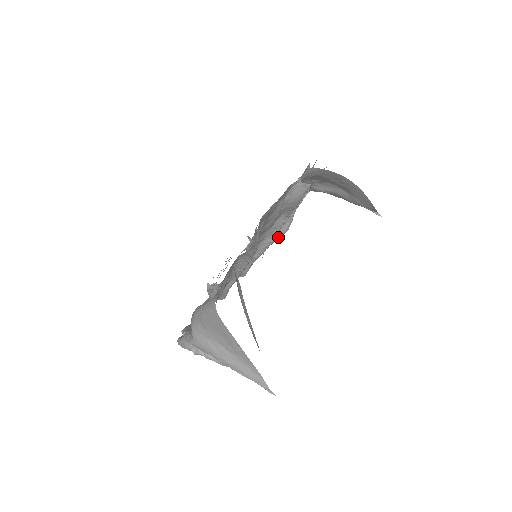
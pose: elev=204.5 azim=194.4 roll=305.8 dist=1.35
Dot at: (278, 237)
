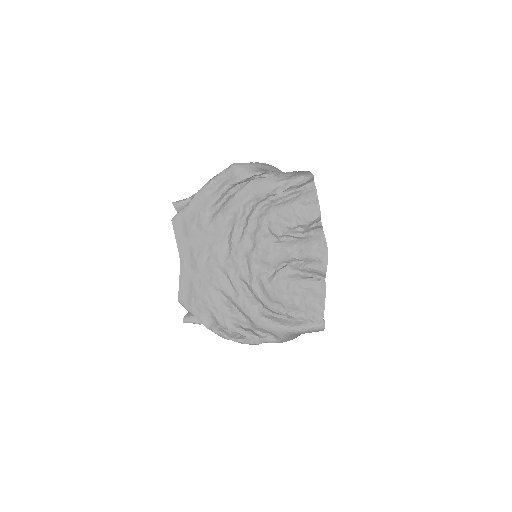
Dot at: occluded
